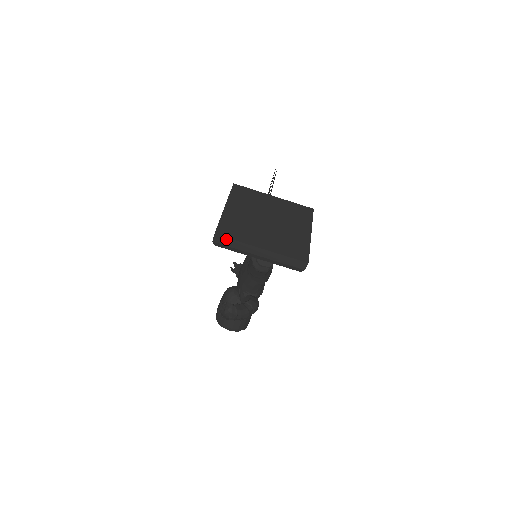
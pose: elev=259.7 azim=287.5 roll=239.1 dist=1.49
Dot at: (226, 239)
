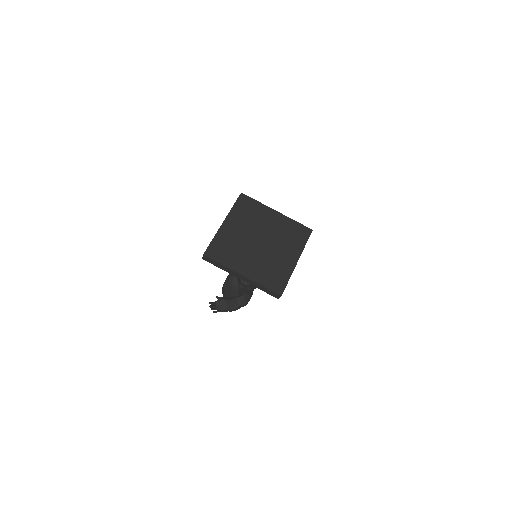
Dot at: (213, 261)
